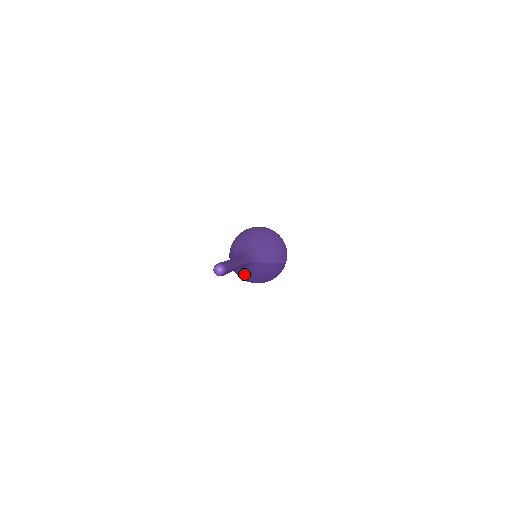
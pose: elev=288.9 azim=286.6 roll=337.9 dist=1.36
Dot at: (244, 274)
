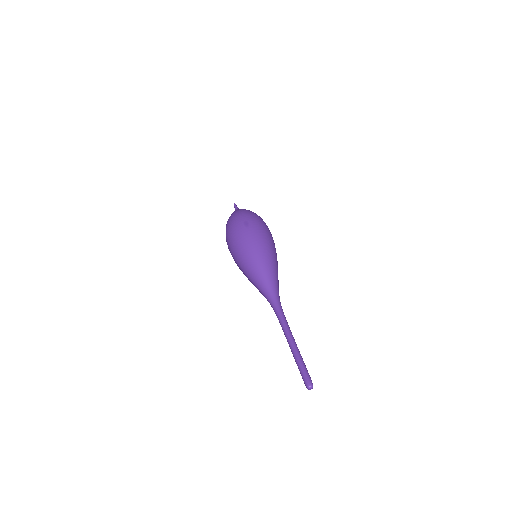
Dot at: occluded
